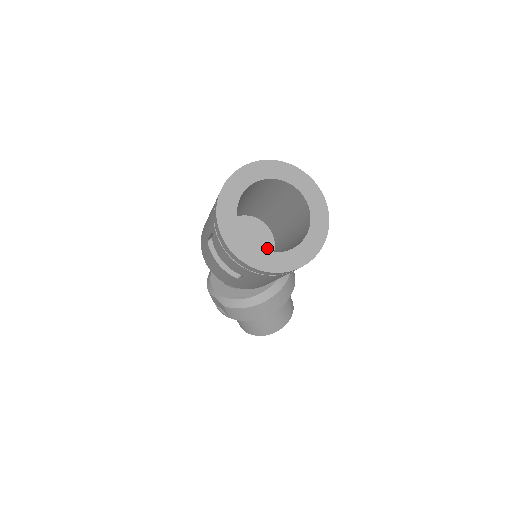
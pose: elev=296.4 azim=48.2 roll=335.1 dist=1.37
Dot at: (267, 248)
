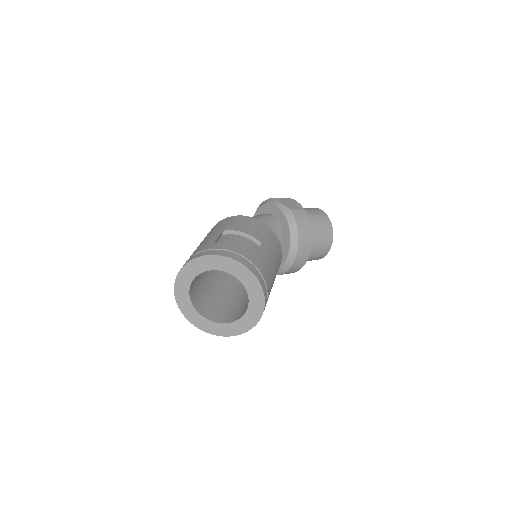
Dot at: occluded
